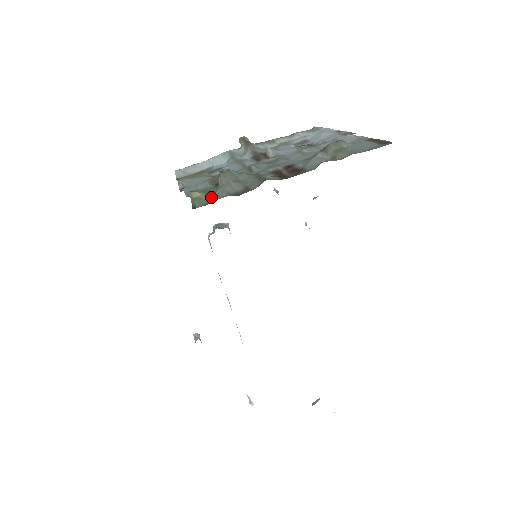
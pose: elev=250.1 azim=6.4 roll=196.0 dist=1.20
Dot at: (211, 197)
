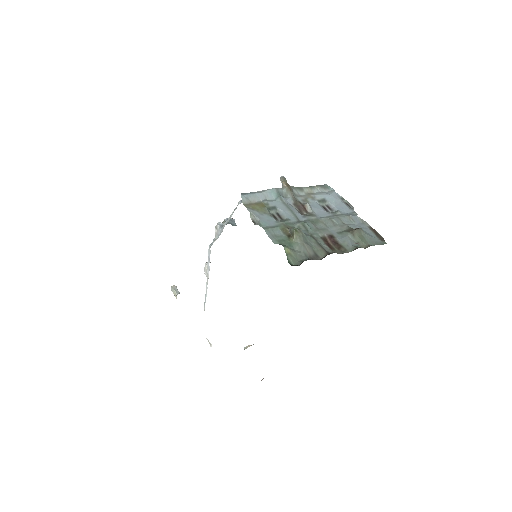
Dot at: (297, 255)
